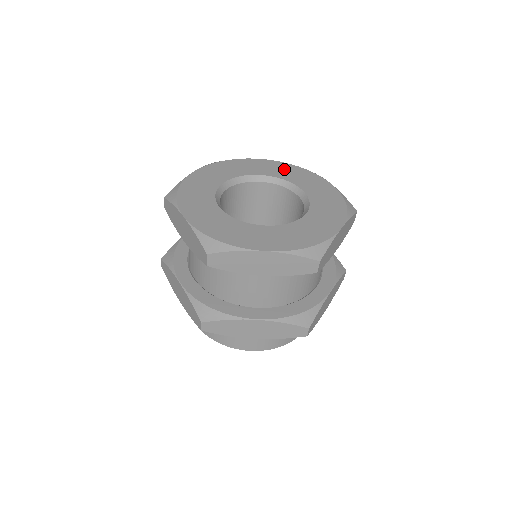
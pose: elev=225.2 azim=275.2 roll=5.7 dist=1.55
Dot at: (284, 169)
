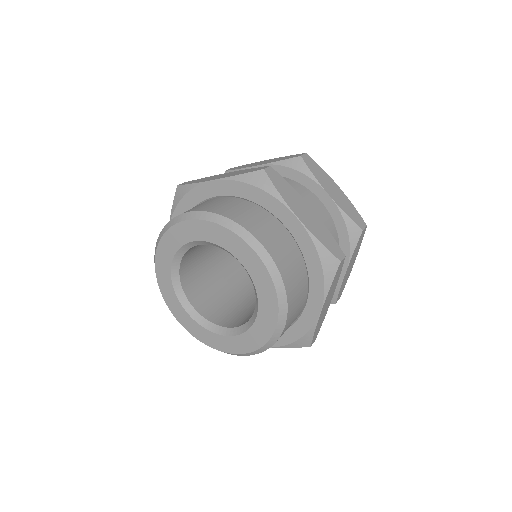
Dot at: occluded
